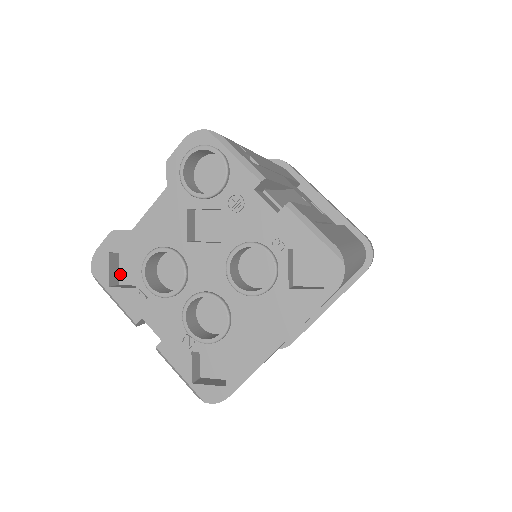
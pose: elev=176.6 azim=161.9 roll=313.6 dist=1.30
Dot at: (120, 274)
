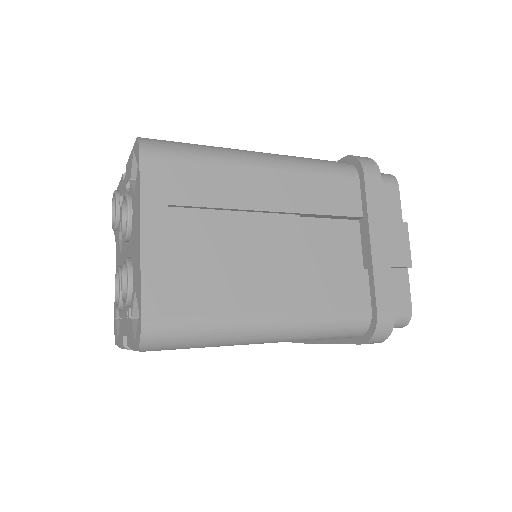
Dot at: occluded
